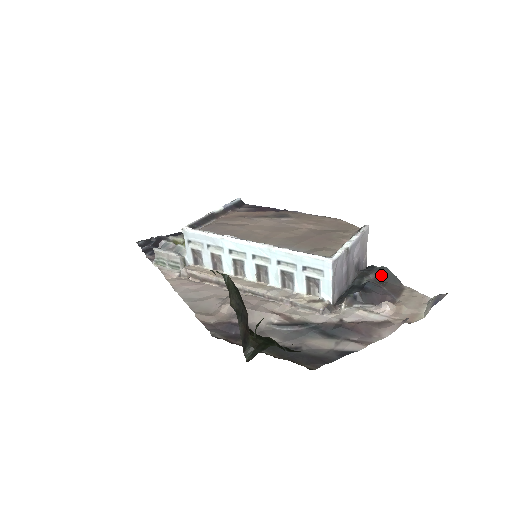
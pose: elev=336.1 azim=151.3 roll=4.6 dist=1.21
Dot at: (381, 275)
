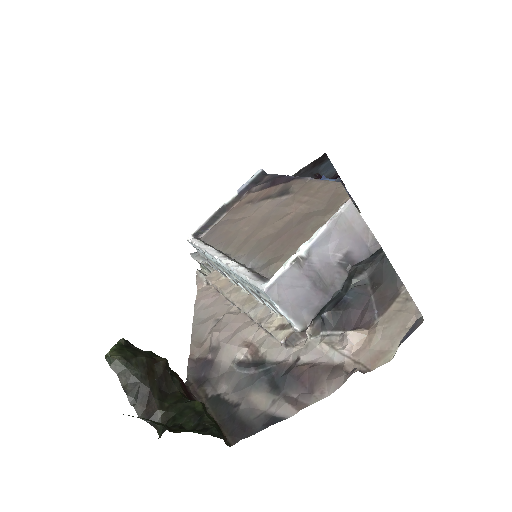
Dot at: (378, 270)
